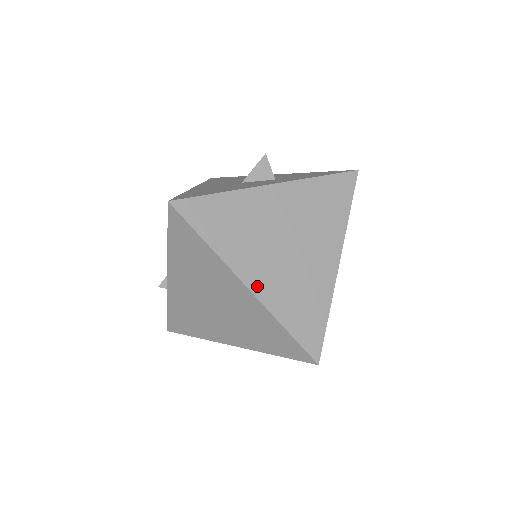
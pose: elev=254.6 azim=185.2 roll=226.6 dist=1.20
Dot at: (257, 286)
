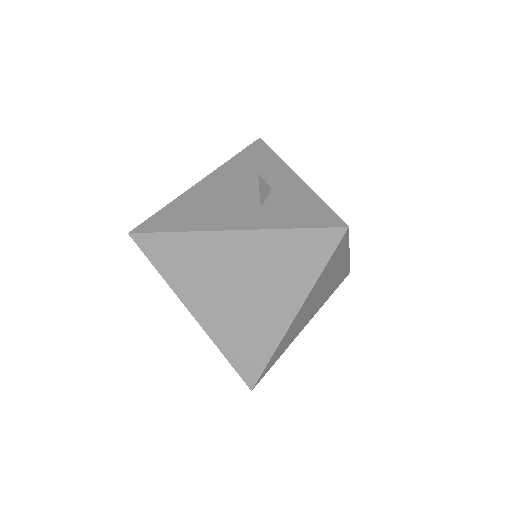
Dot at: (203, 318)
